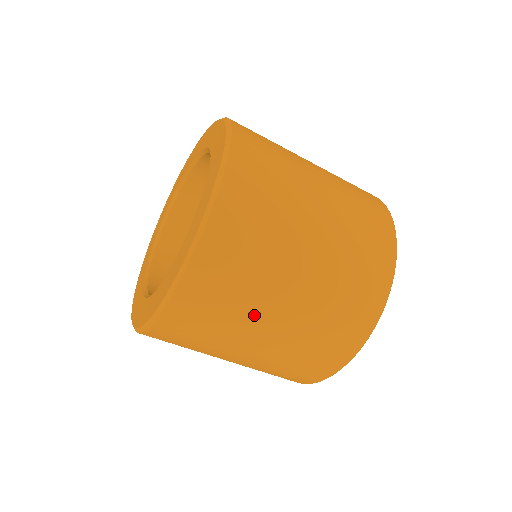
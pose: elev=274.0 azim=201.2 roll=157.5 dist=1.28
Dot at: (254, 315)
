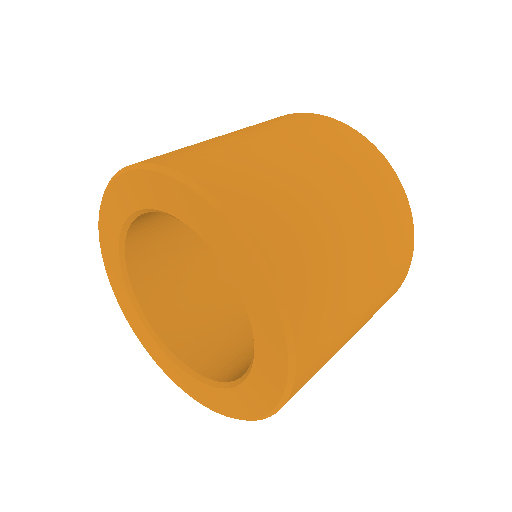
Dot at: (350, 294)
